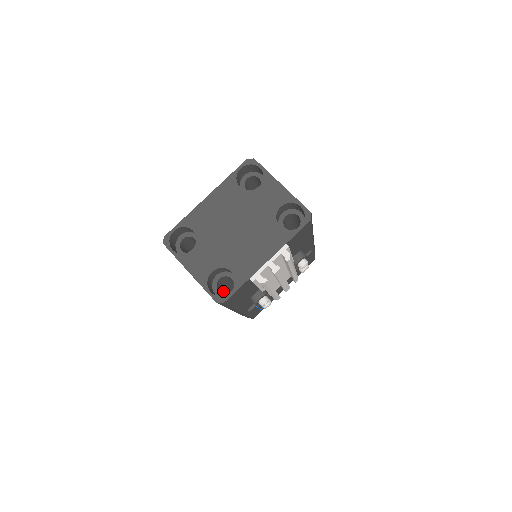
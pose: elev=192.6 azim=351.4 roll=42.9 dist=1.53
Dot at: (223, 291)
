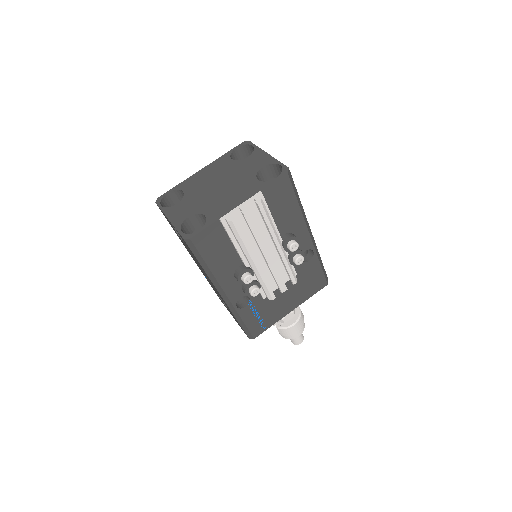
Dot at: occluded
